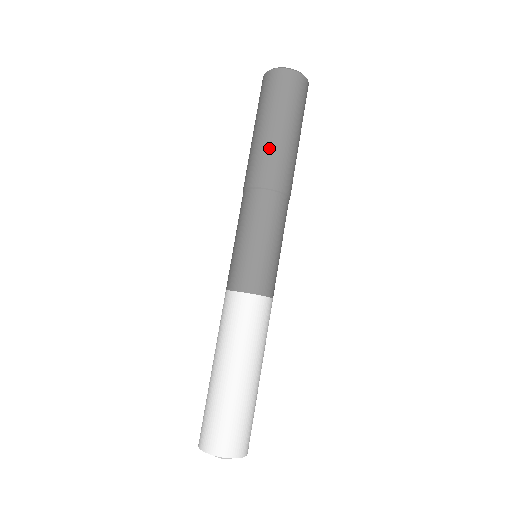
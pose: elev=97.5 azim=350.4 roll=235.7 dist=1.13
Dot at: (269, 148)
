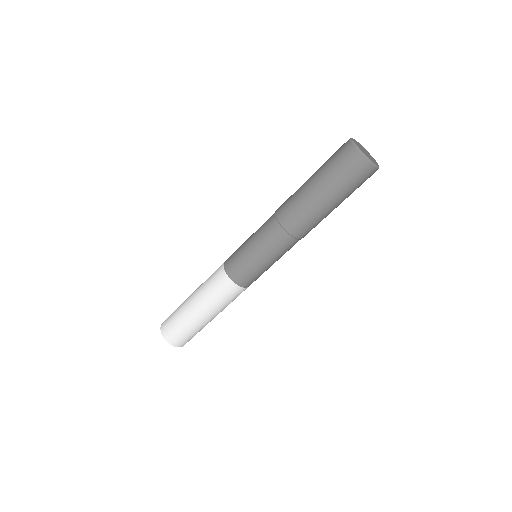
Dot at: (308, 207)
